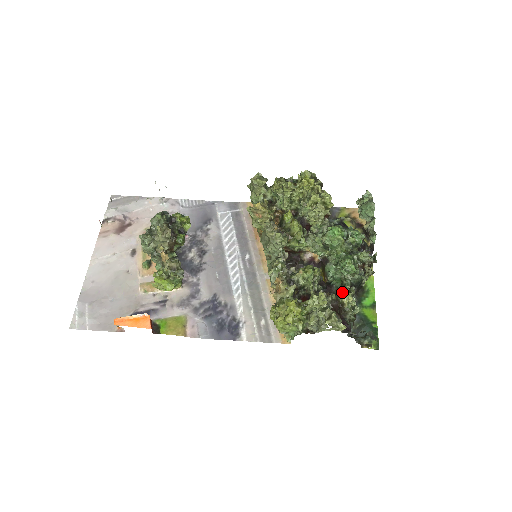
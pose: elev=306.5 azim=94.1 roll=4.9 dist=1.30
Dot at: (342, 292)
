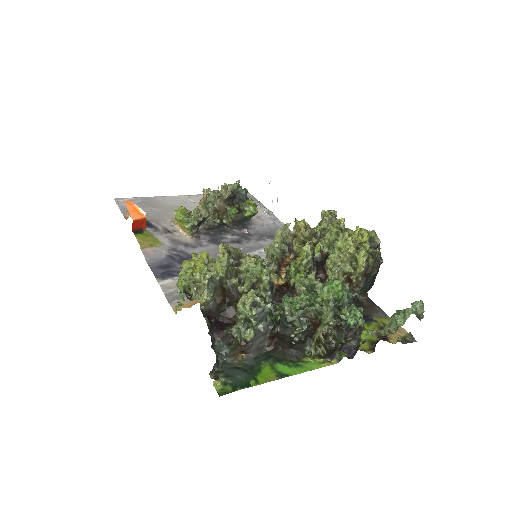
Dot at: occluded
